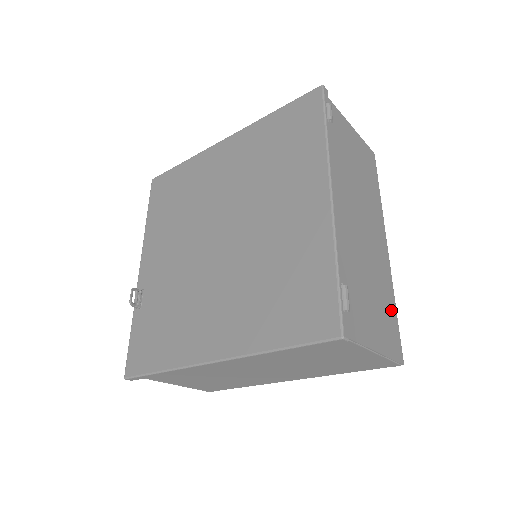
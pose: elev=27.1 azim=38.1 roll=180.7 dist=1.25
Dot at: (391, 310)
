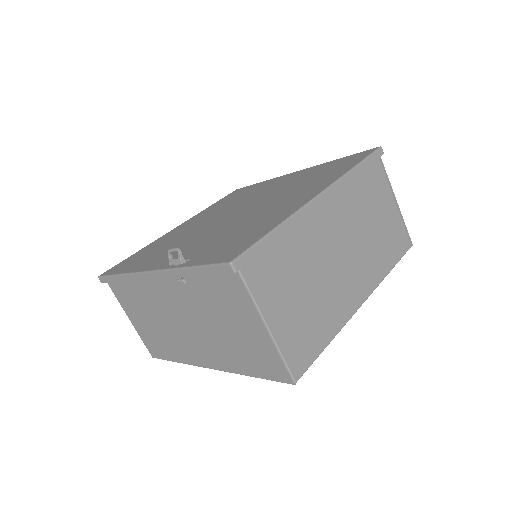
Dot at: occluded
